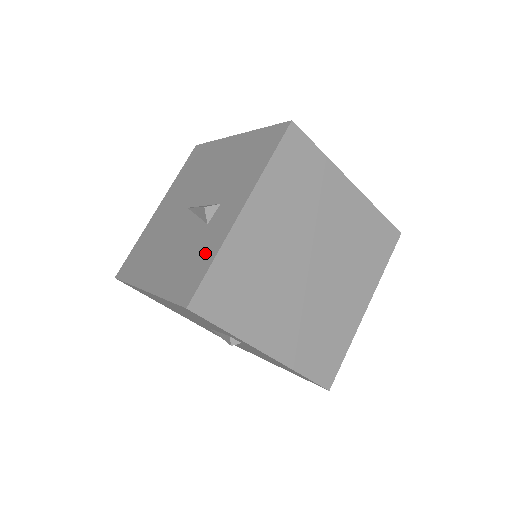
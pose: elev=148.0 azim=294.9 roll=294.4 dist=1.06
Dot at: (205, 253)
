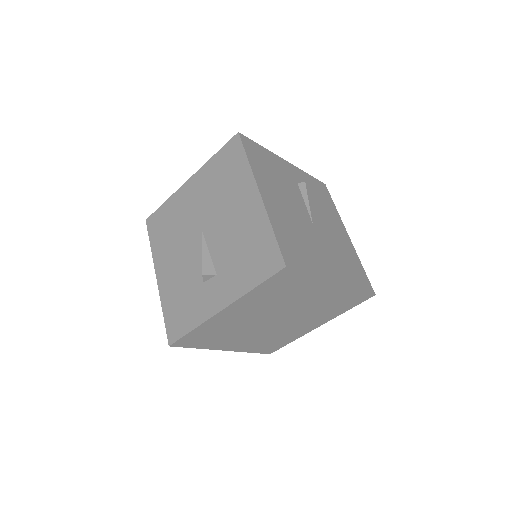
Dot at: (192, 314)
